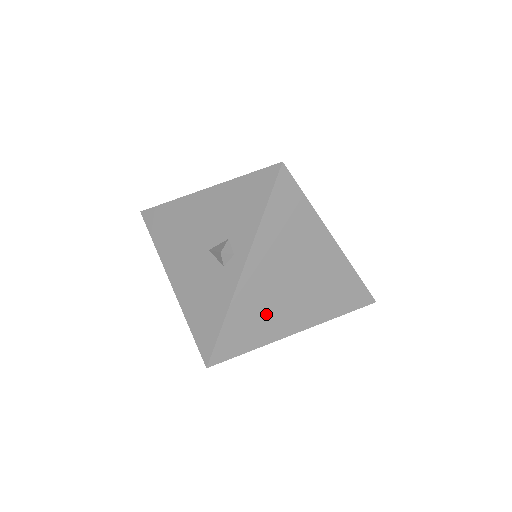
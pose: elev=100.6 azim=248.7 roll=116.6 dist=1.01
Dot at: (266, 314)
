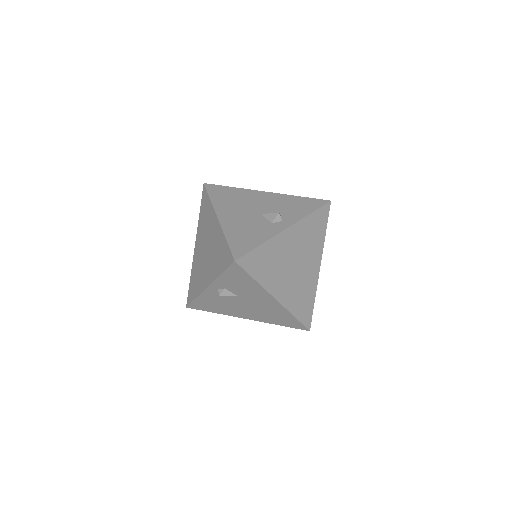
Dot at: (275, 267)
